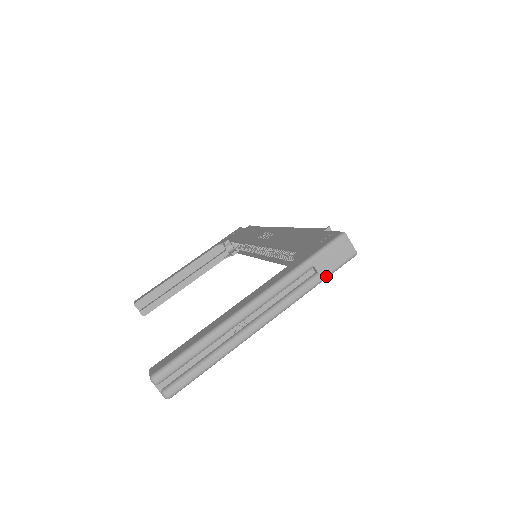
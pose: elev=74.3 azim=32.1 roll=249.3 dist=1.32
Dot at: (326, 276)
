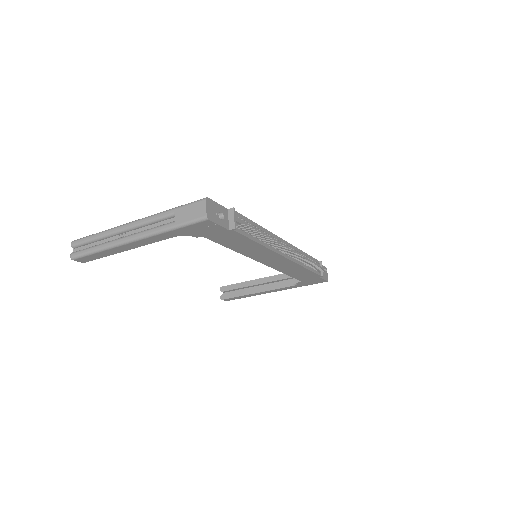
Dot at: (179, 225)
